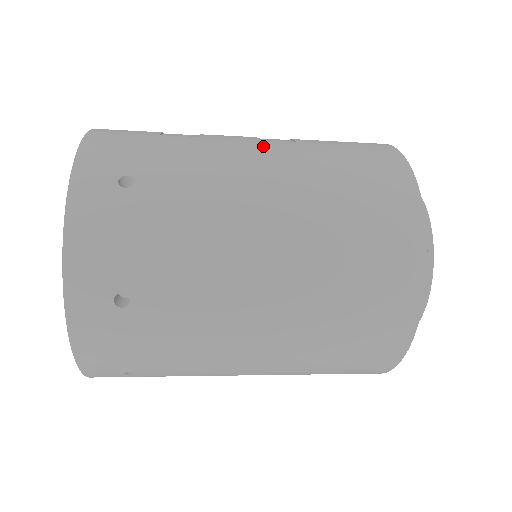
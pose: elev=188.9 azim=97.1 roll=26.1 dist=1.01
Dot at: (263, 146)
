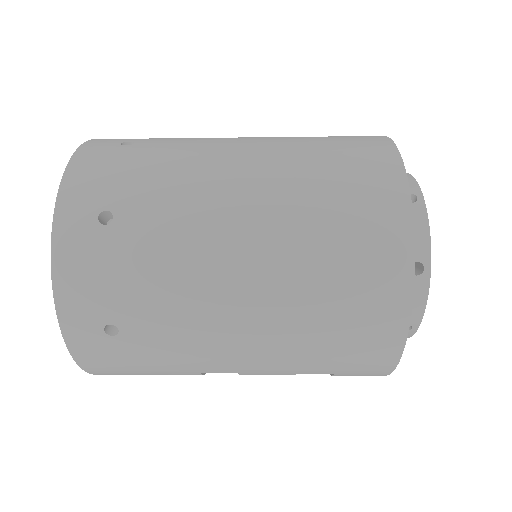
Dot at: occluded
